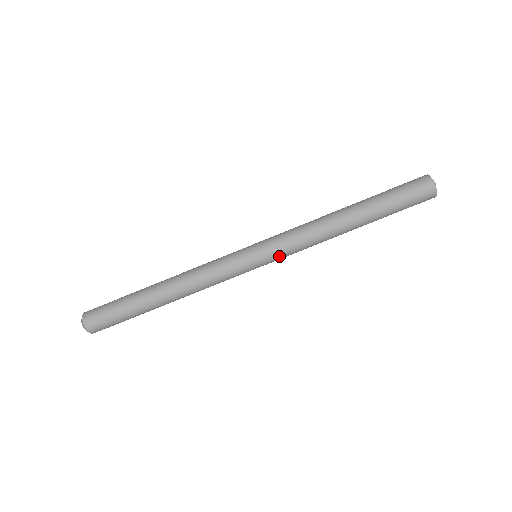
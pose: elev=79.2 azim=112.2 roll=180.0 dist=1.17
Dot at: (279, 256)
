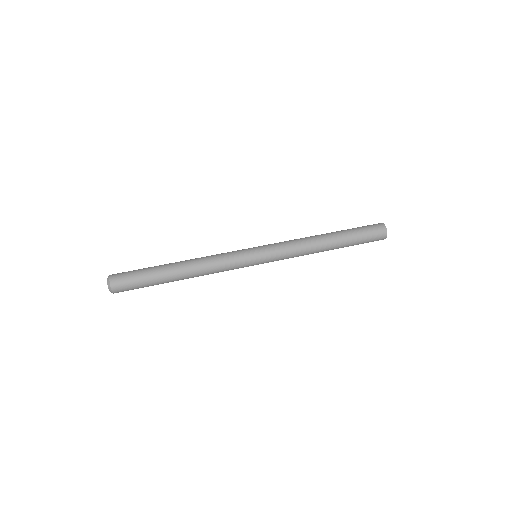
Dot at: (273, 249)
